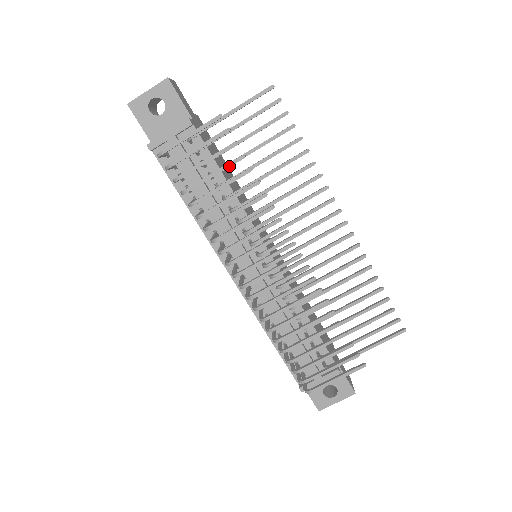
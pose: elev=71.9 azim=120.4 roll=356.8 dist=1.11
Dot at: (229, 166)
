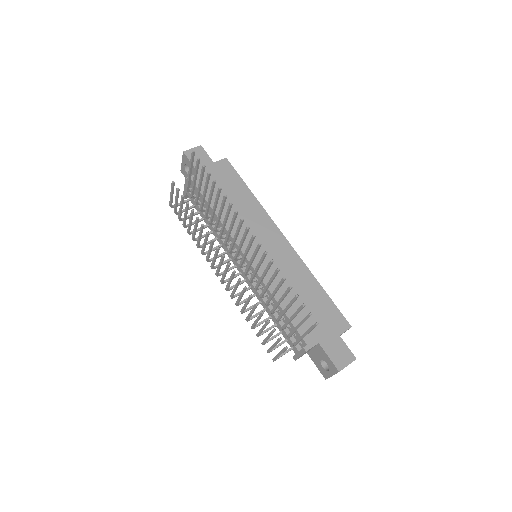
Dot at: (186, 210)
